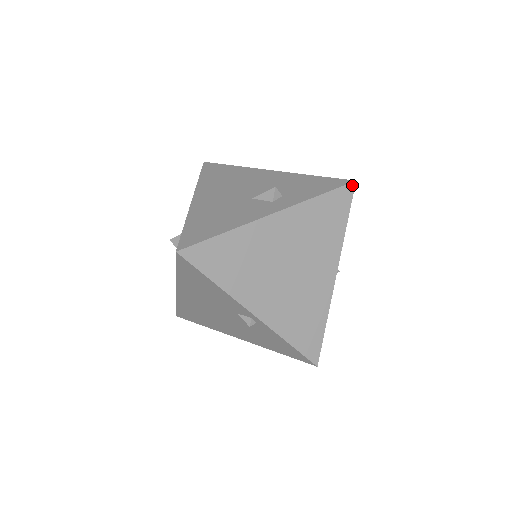
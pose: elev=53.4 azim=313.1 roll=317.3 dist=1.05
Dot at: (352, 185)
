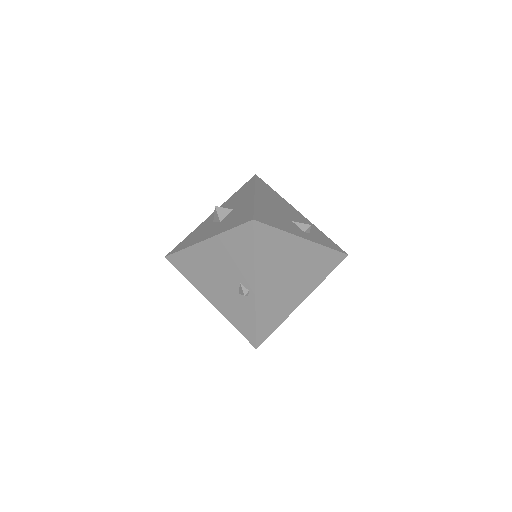
Dot at: (345, 256)
